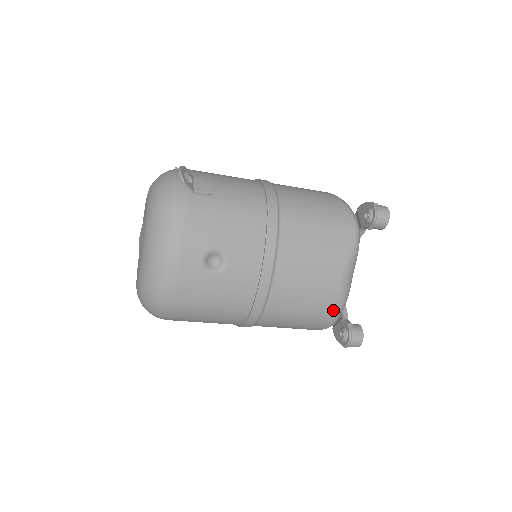
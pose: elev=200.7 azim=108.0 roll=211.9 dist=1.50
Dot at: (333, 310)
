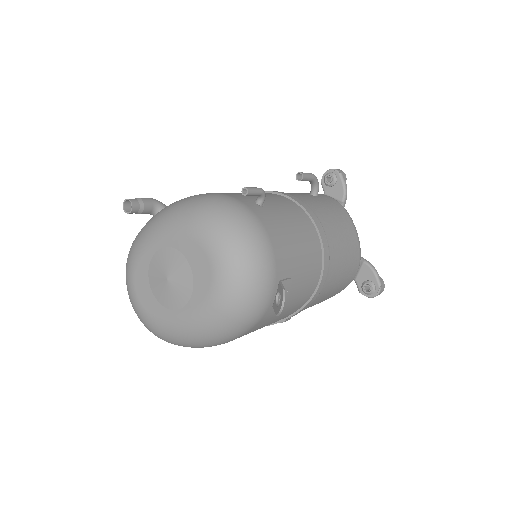
Dot at: occluded
